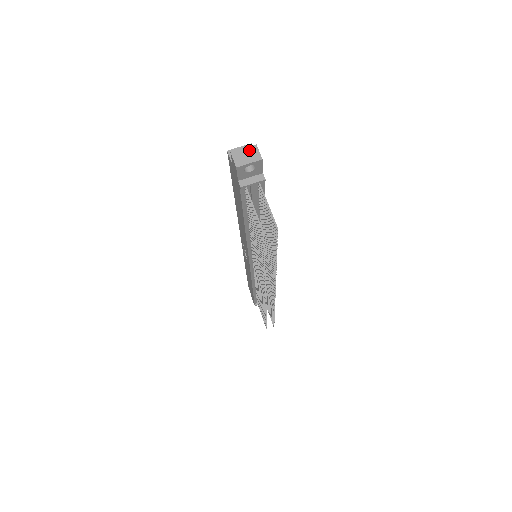
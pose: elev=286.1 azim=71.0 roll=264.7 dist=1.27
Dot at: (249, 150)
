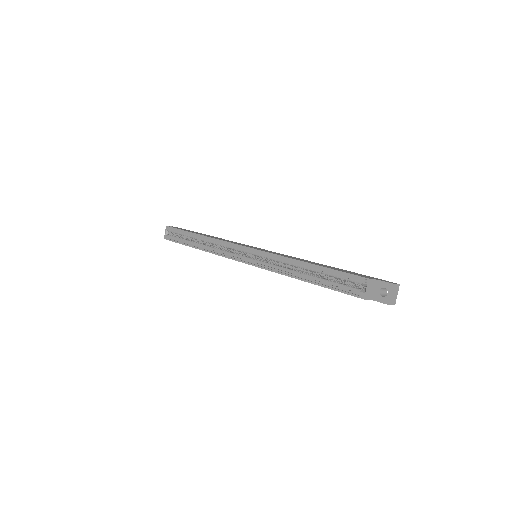
Dot at: (393, 291)
